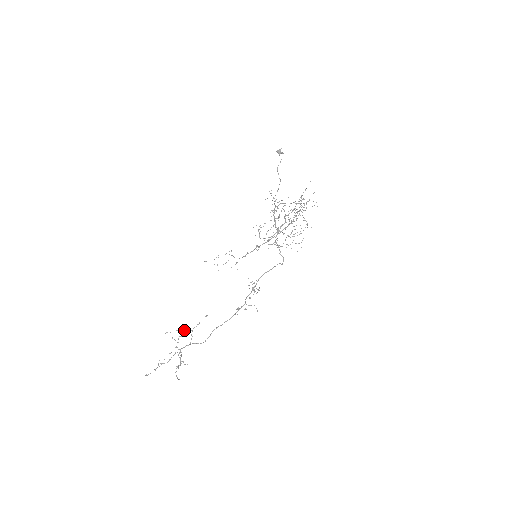
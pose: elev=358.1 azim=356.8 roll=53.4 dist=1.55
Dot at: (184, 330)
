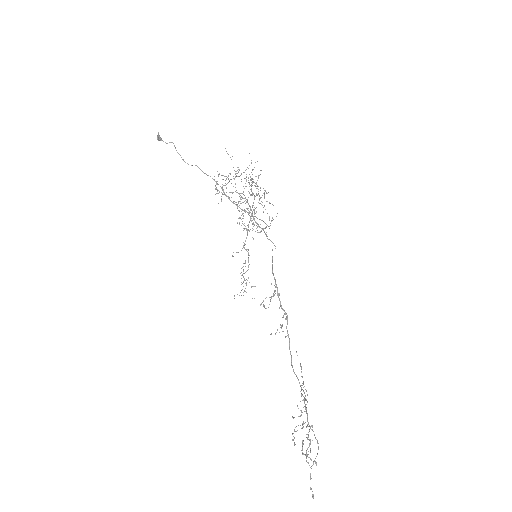
Dot at: occluded
